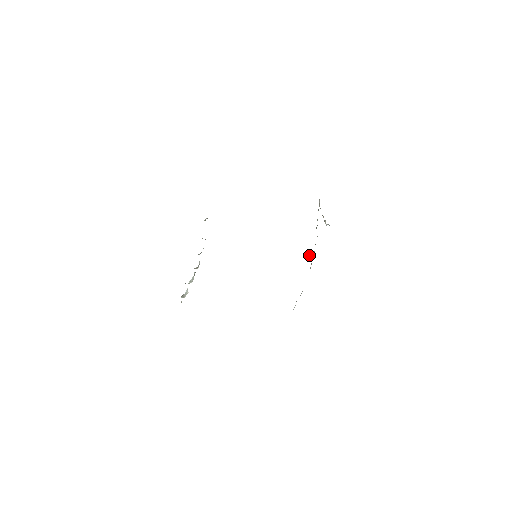
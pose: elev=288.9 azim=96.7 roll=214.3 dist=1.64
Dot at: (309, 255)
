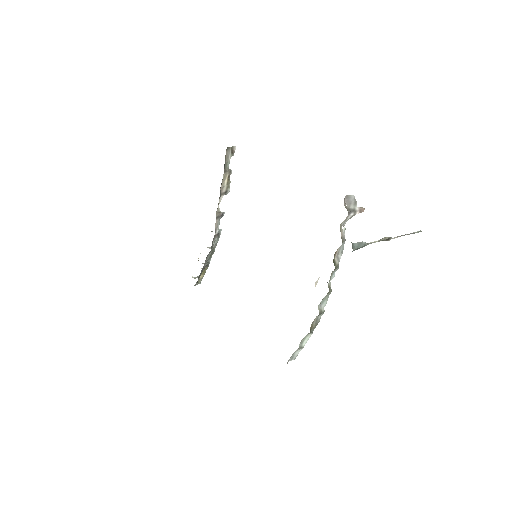
Dot at: (315, 282)
